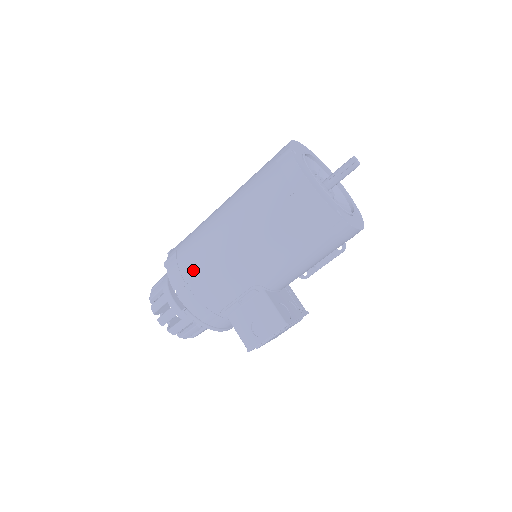
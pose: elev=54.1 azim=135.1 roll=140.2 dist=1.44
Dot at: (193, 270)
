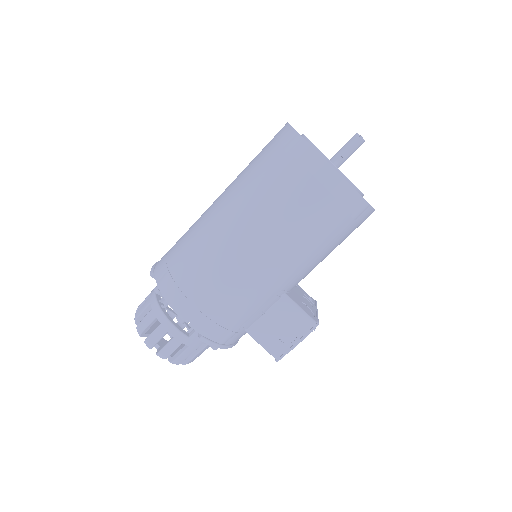
Dot at: (204, 292)
